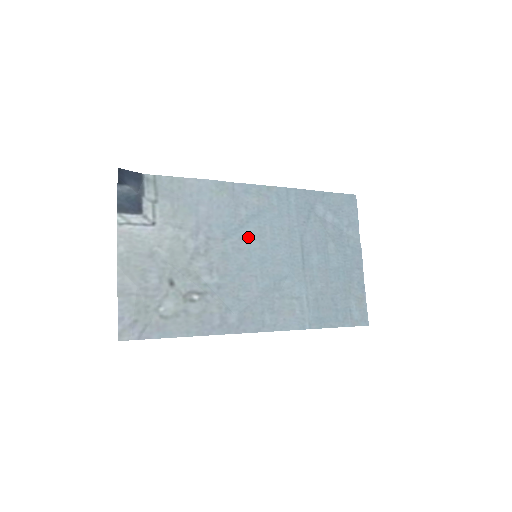
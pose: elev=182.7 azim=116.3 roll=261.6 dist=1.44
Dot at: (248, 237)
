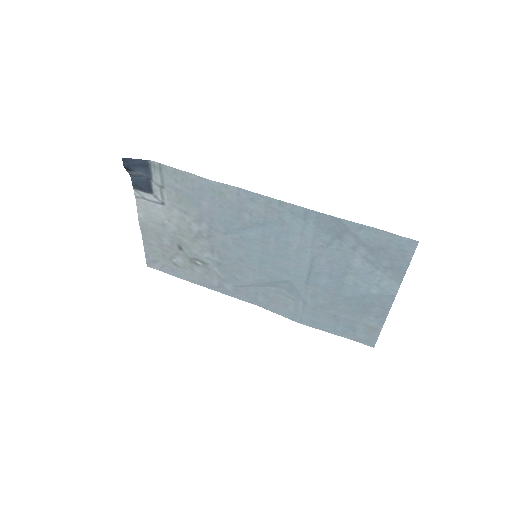
Dot at: (250, 239)
